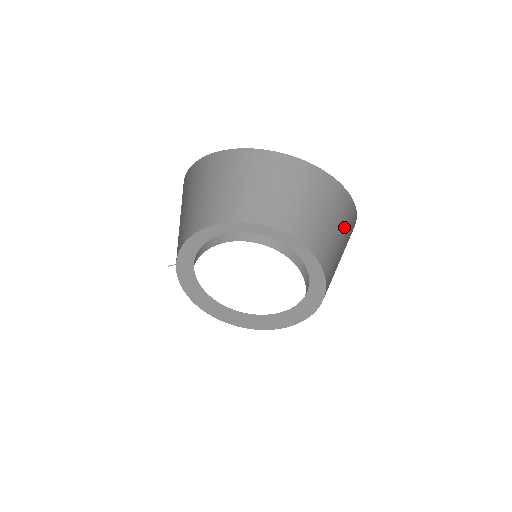
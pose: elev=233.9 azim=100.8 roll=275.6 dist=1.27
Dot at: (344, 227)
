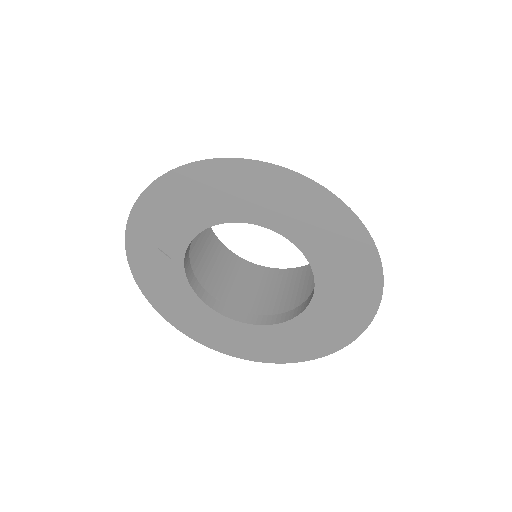
Dot at: occluded
